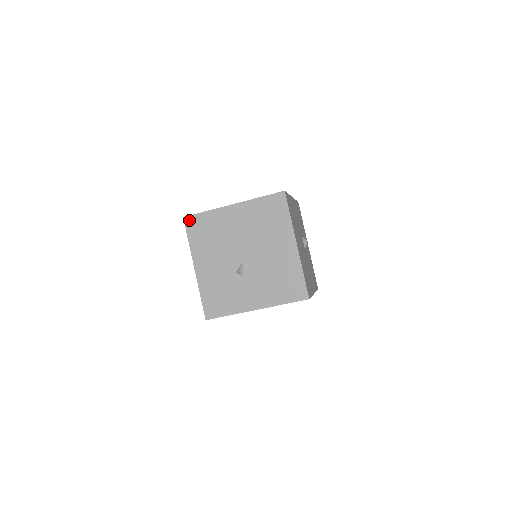
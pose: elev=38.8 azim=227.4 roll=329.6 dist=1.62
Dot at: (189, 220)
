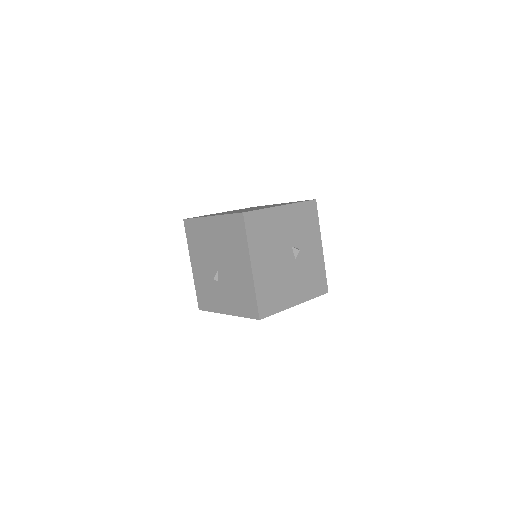
Dot at: (186, 223)
